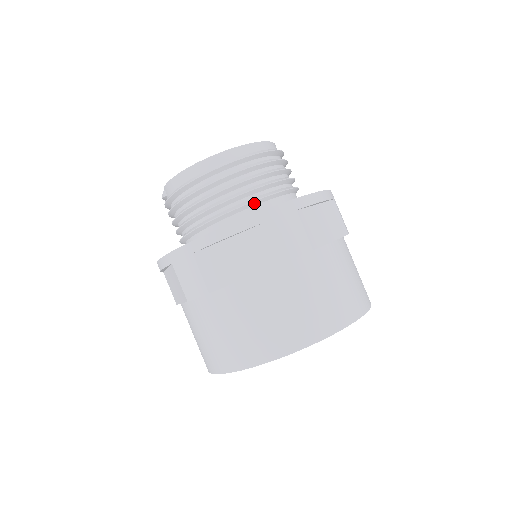
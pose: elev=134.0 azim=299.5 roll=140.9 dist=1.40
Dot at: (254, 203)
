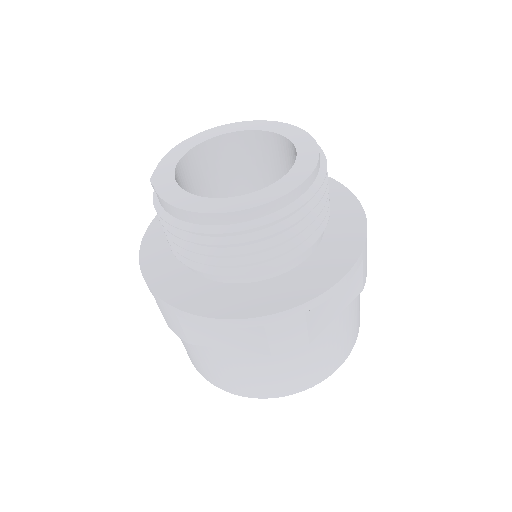
Dot at: (261, 271)
